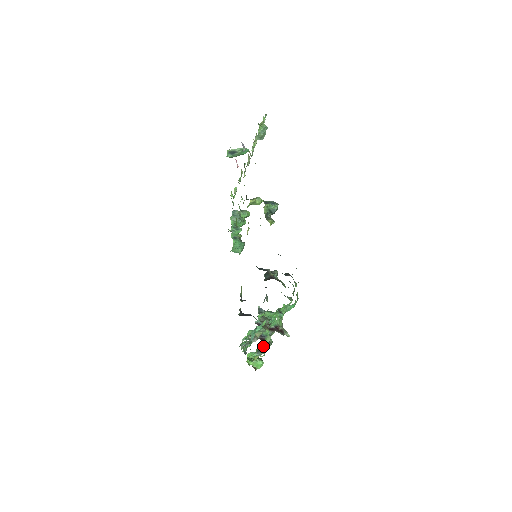
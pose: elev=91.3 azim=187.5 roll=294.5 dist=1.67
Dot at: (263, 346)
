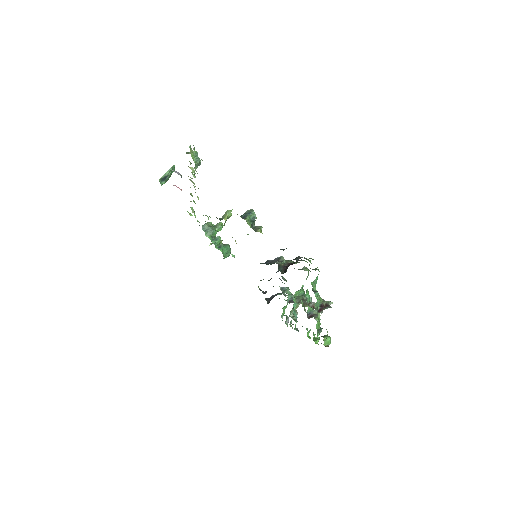
Dot at: (319, 324)
